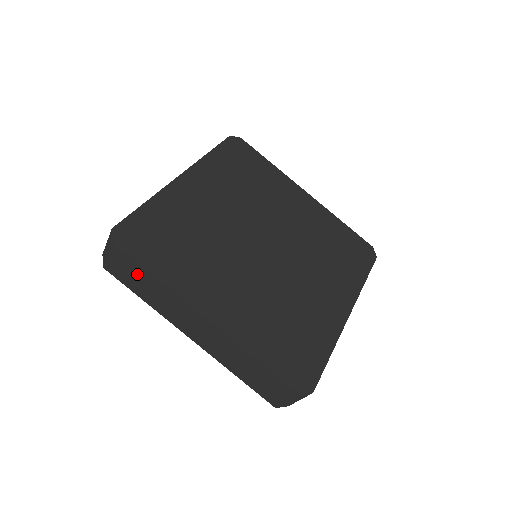
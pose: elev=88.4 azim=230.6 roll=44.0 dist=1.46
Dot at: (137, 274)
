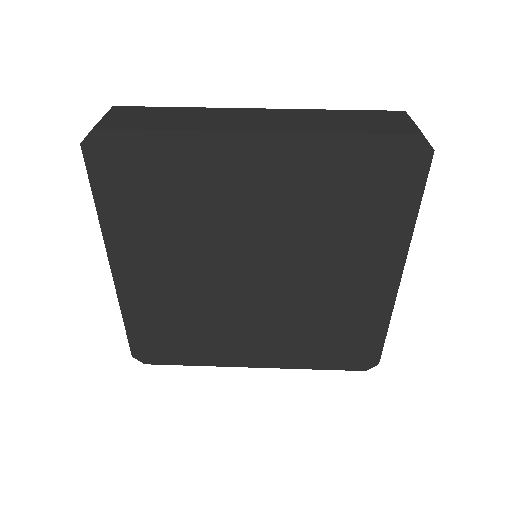
Dot at: (151, 114)
